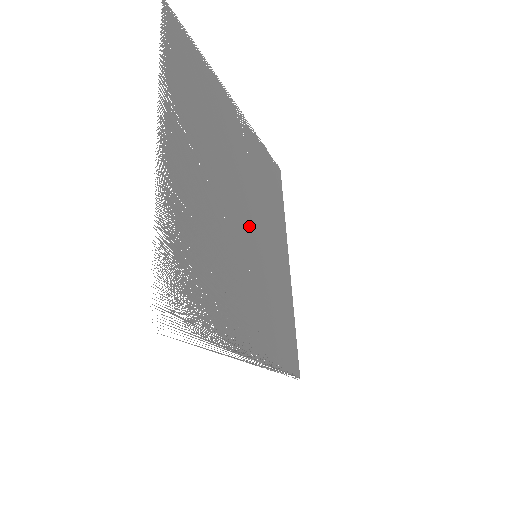
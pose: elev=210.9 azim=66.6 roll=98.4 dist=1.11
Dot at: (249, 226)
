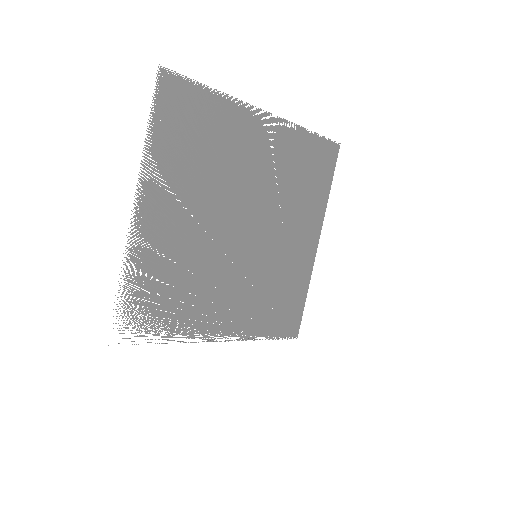
Dot at: (252, 233)
